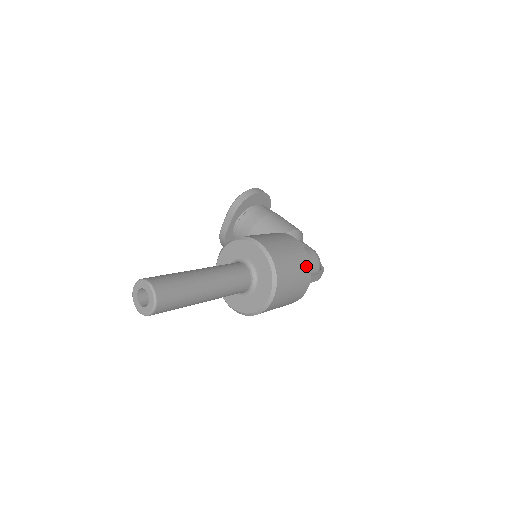
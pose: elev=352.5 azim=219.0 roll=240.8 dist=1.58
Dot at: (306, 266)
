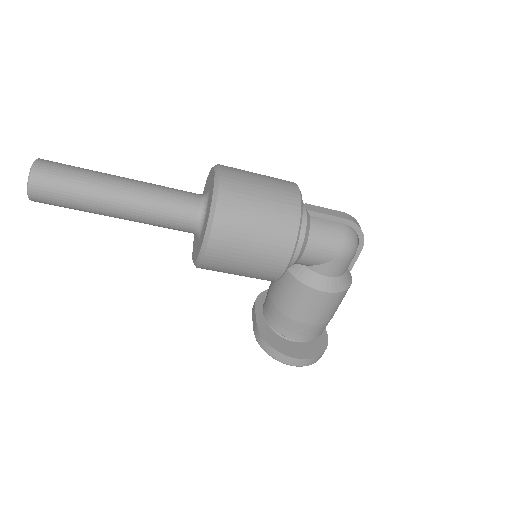
Dot at: occluded
